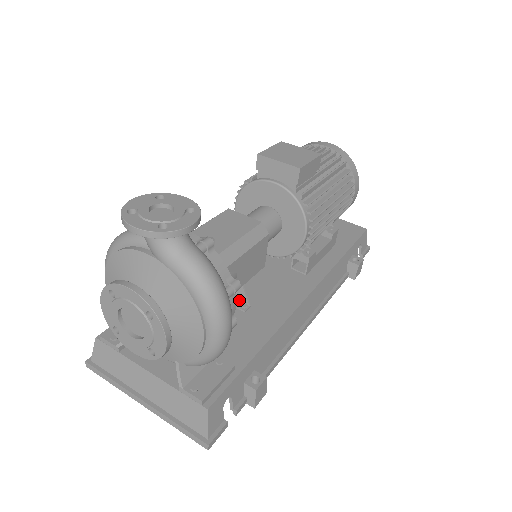
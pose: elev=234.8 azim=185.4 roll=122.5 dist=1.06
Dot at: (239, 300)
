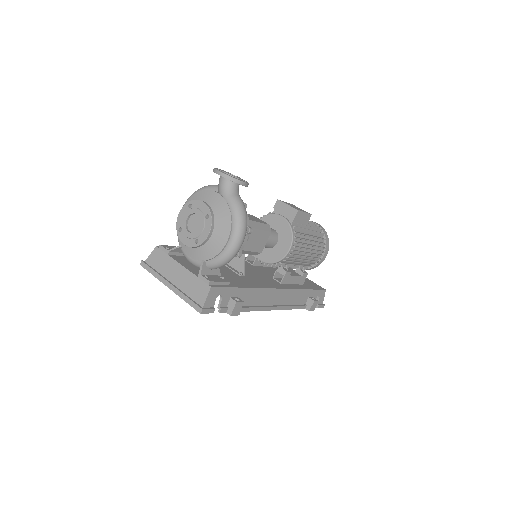
Dot at: (239, 271)
